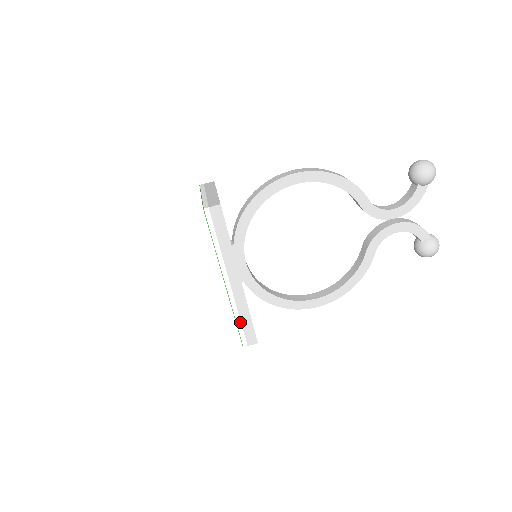
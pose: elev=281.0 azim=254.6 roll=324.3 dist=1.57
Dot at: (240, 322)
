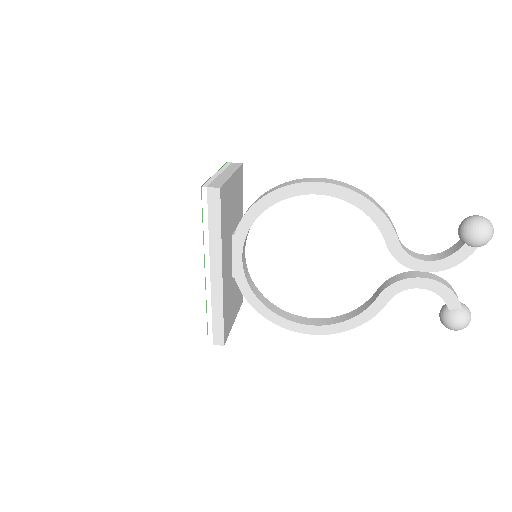
Dot at: (211, 317)
